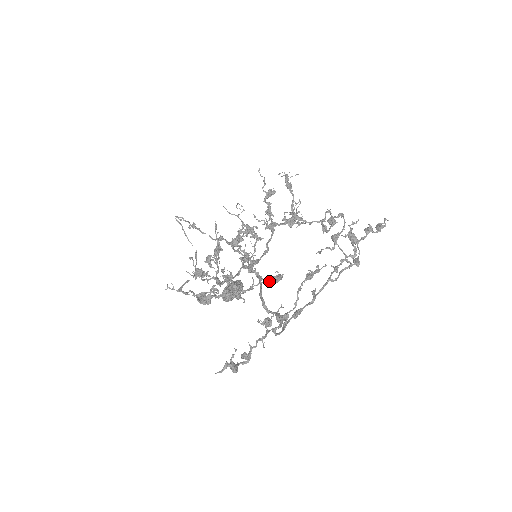
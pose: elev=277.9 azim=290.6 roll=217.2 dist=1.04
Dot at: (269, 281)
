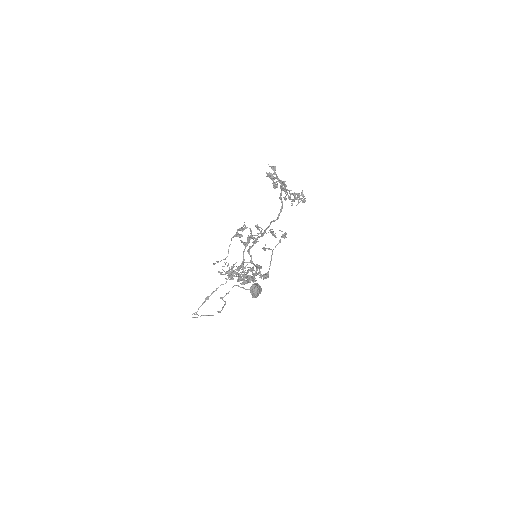
Dot at: (269, 230)
